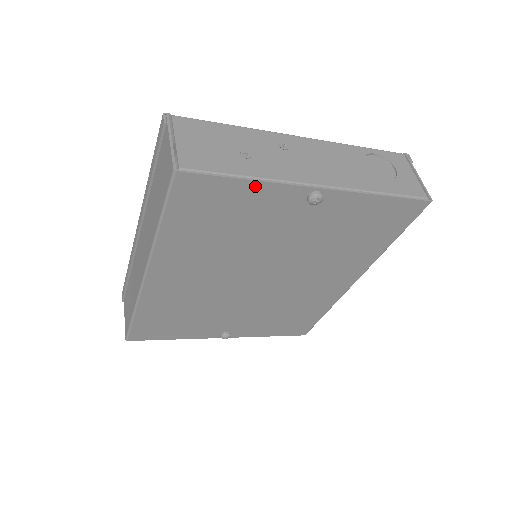
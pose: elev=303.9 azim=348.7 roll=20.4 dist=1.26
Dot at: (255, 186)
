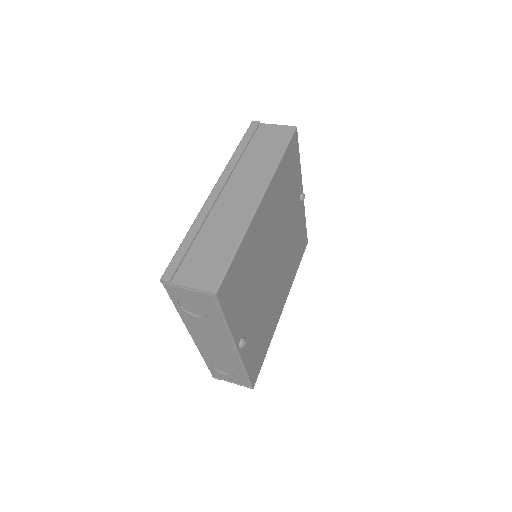
Dot at: (299, 167)
